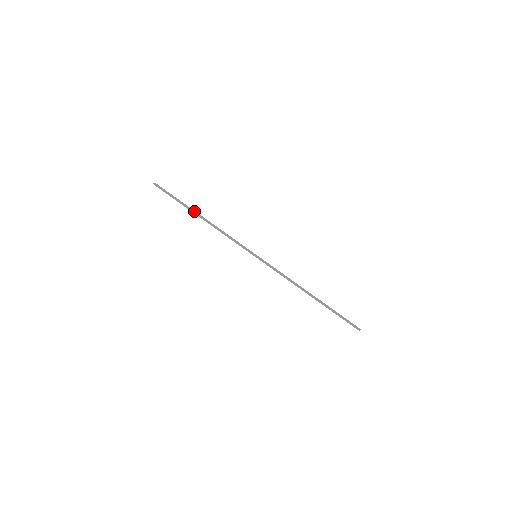
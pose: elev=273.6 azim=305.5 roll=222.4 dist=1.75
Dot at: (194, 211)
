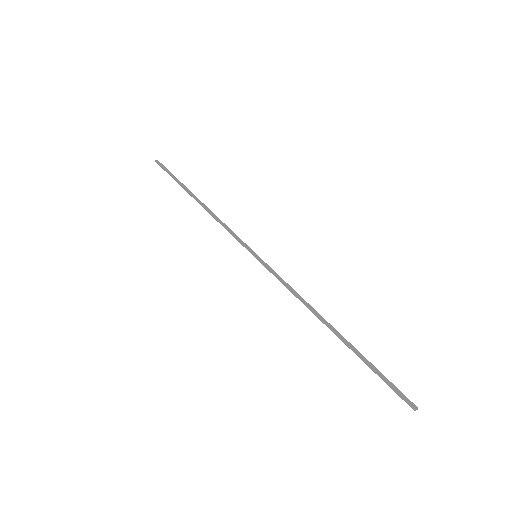
Dot at: (191, 193)
